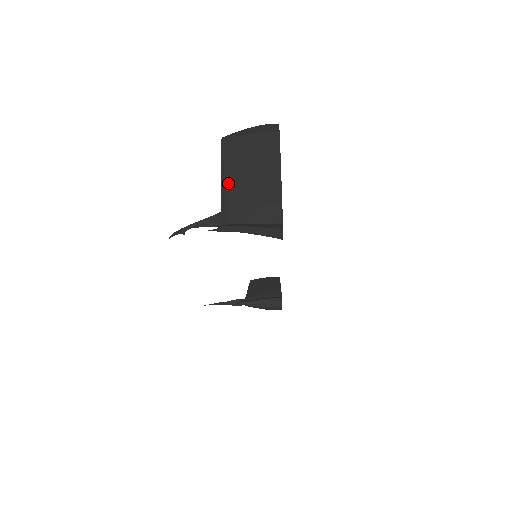
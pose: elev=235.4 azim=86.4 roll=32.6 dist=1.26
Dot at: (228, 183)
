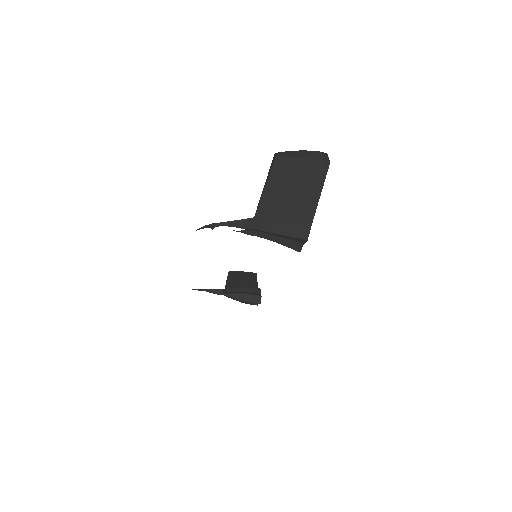
Dot at: (270, 194)
